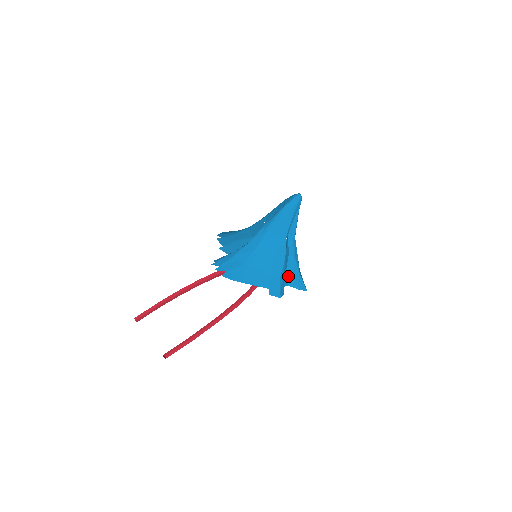
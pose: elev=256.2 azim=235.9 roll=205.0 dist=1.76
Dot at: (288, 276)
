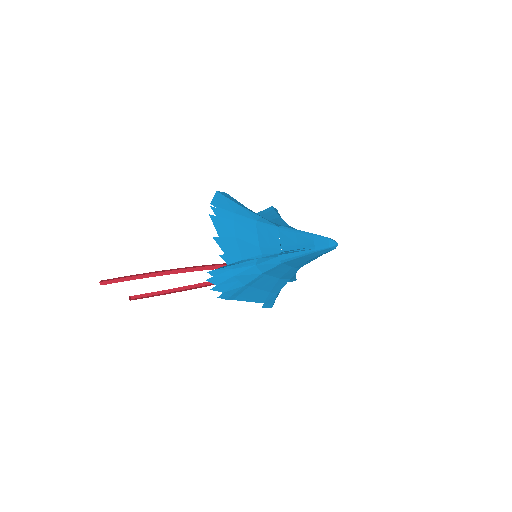
Dot at: occluded
